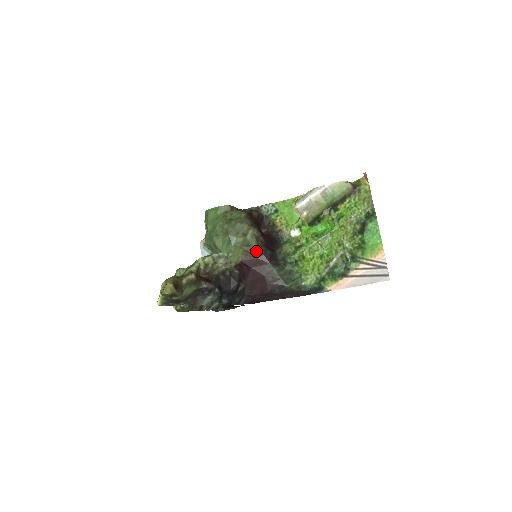
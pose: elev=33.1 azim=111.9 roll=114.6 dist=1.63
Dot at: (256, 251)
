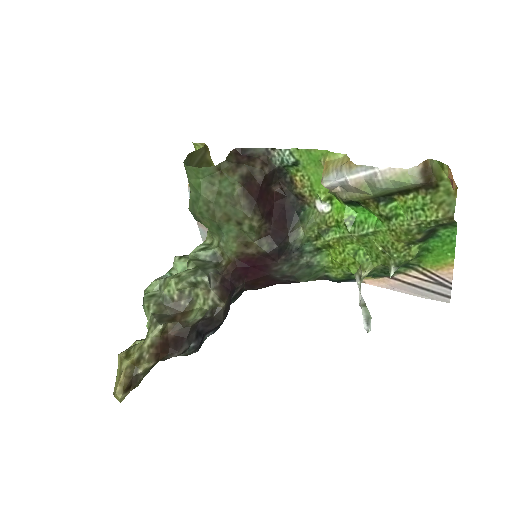
Dot at: (257, 247)
